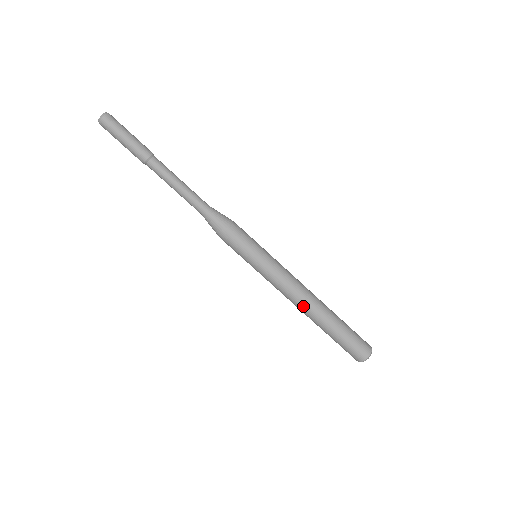
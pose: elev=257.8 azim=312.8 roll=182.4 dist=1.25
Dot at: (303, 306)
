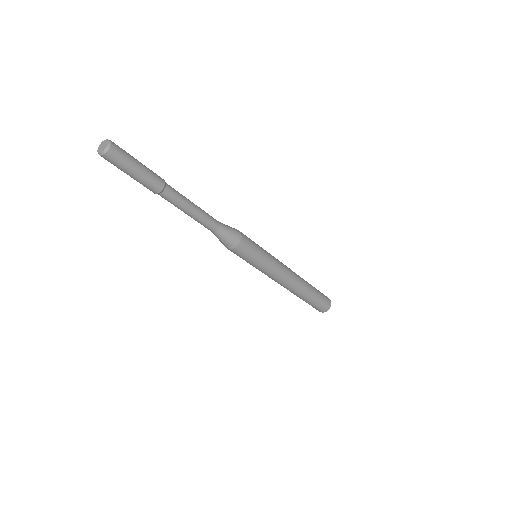
Dot at: occluded
